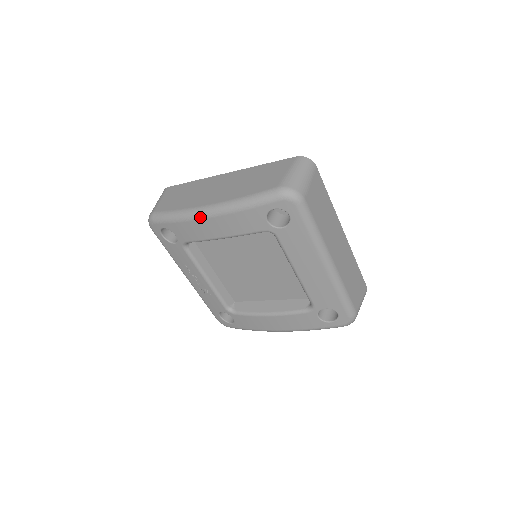
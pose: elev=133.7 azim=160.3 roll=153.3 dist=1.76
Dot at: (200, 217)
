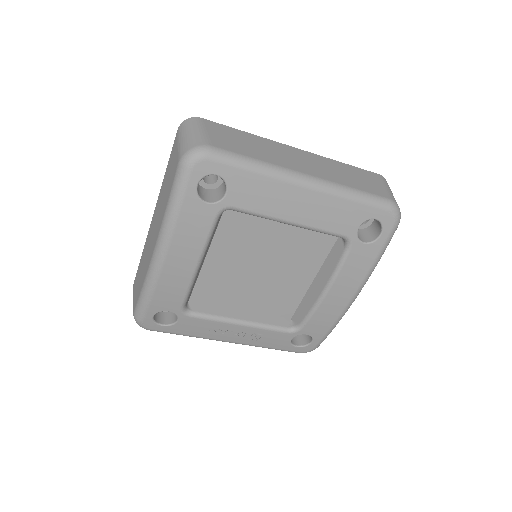
Dot at: (159, 268)
